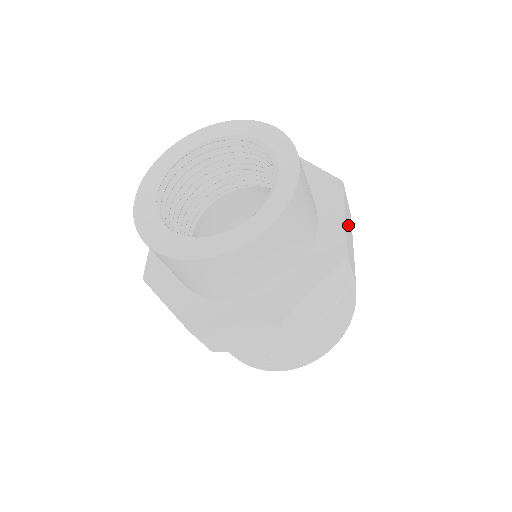
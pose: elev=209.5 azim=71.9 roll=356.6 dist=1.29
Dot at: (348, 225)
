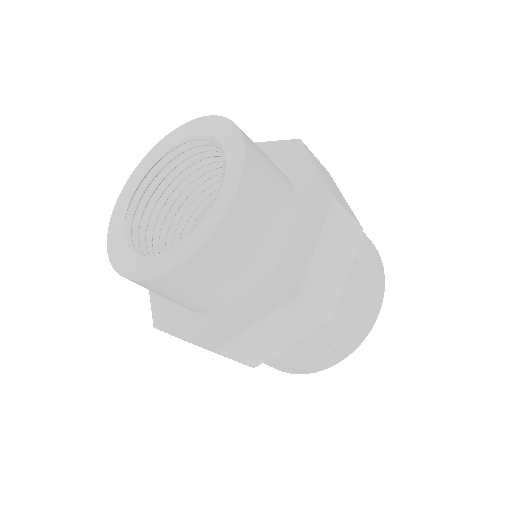
Dot at: (332, 251)
